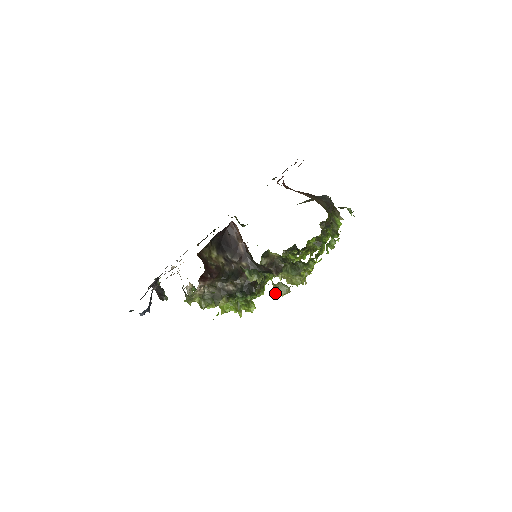
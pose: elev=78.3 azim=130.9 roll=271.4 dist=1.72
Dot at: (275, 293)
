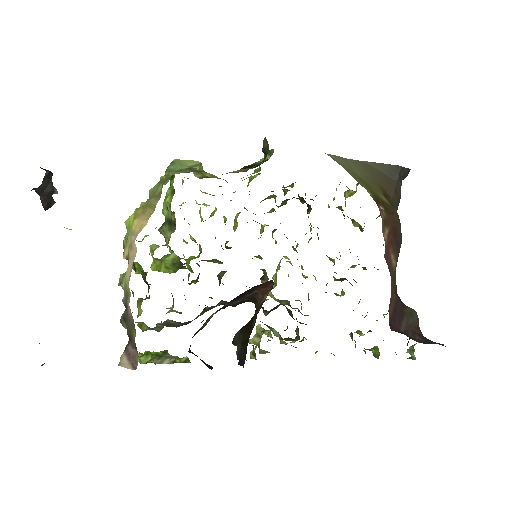
Dot at: occluded
